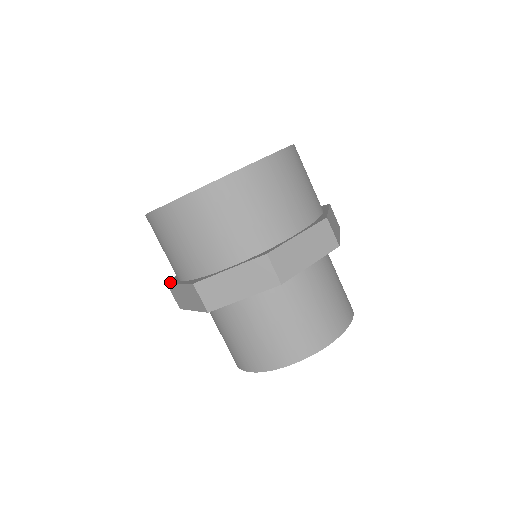
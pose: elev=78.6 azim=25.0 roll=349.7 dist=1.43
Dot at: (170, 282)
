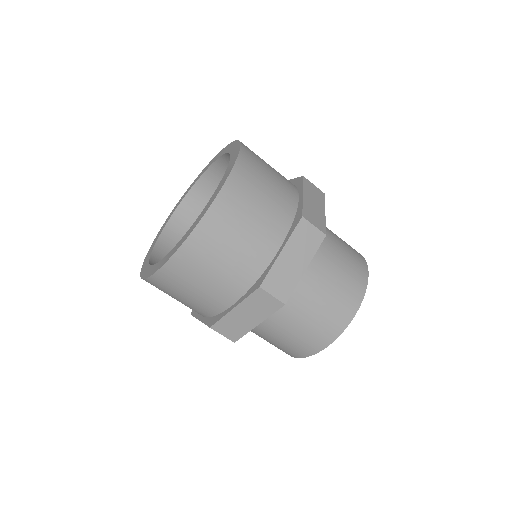
Dot at: (212, 323)
